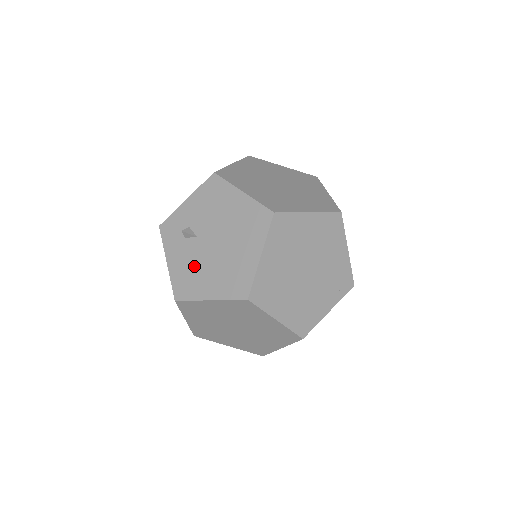
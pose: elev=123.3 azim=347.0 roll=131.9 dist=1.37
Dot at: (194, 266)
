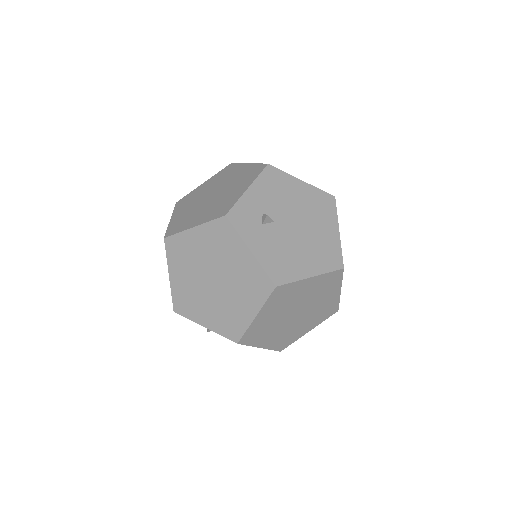
Dot at: (283, 249)
